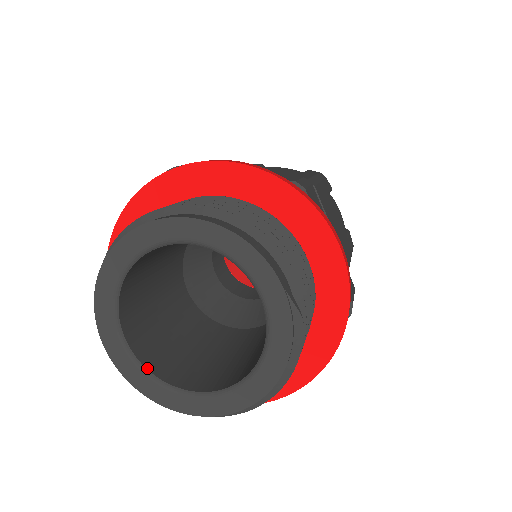
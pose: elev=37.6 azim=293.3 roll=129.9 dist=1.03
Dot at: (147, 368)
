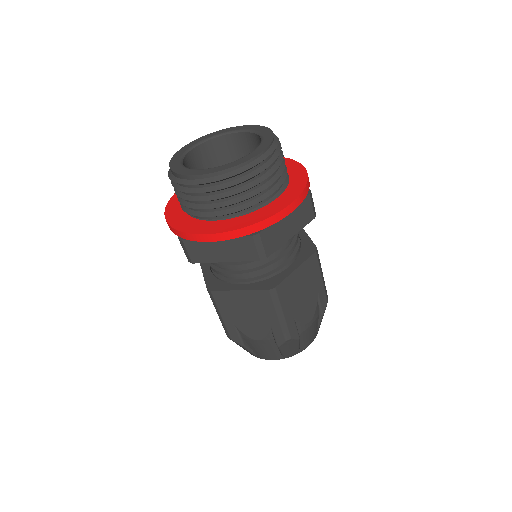
Dot at: occluded
